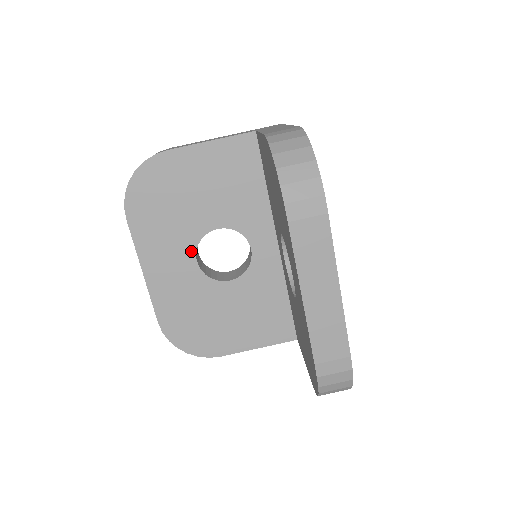
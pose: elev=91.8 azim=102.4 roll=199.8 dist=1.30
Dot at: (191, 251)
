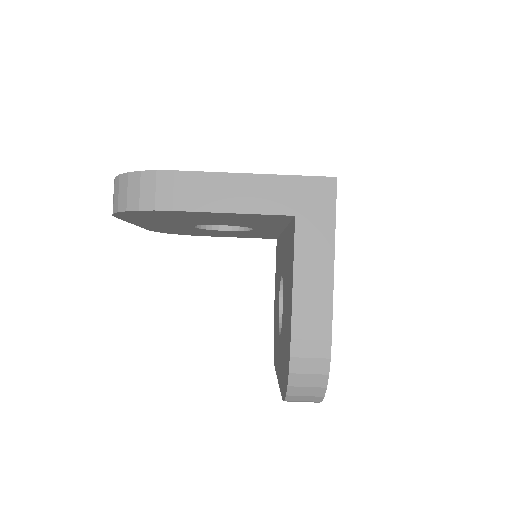
Dot at: (189, 225)
